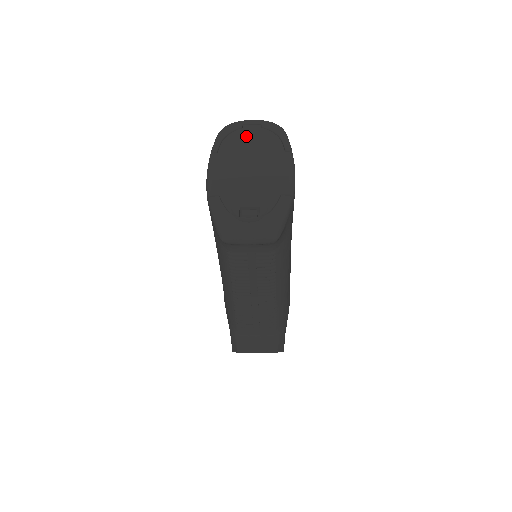
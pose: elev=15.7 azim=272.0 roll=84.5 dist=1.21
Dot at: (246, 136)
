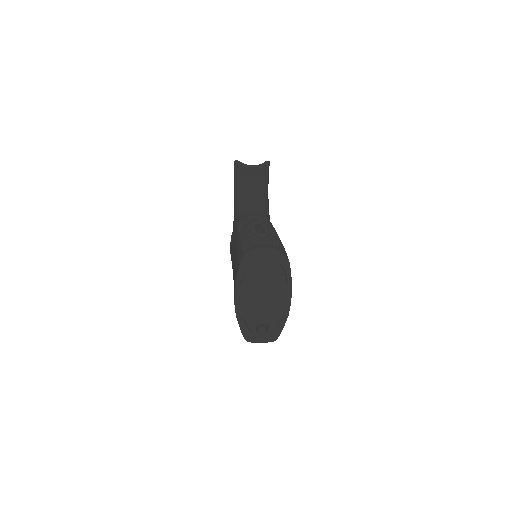
Dot at: (261, 270)
